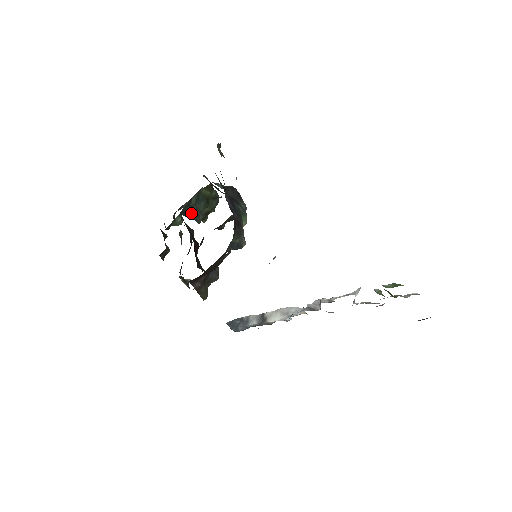
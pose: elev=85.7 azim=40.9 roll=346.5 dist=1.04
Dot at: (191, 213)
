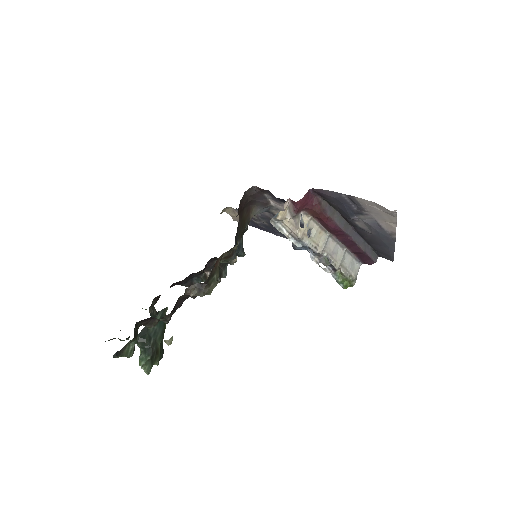
Dot at: (149, 336)
